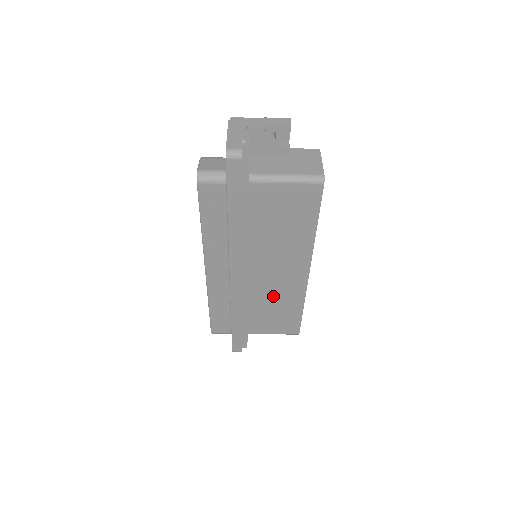
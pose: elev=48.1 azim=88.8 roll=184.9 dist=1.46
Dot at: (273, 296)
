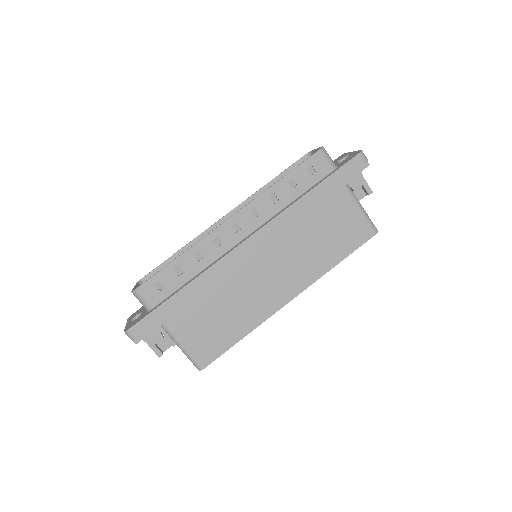
Dot at: (240, 298)
